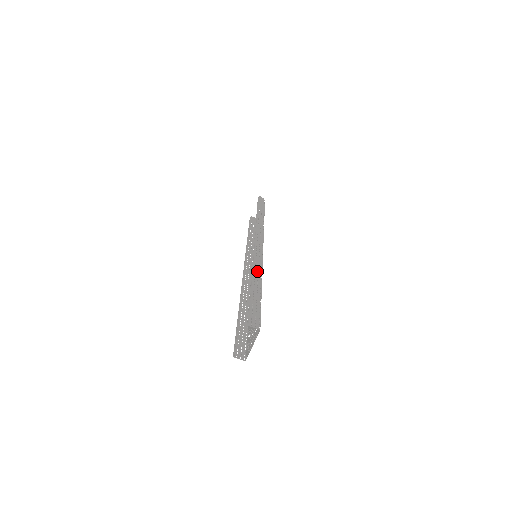
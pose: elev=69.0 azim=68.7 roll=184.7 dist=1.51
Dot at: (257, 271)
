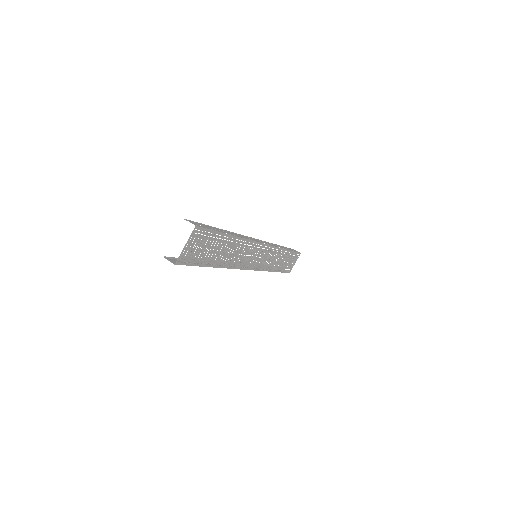
Dot at: (238, 235)
